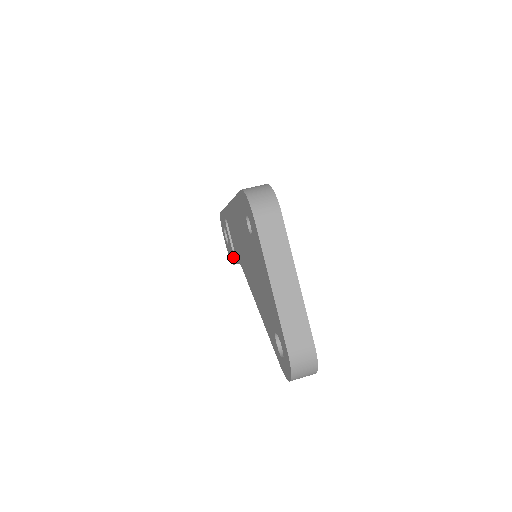
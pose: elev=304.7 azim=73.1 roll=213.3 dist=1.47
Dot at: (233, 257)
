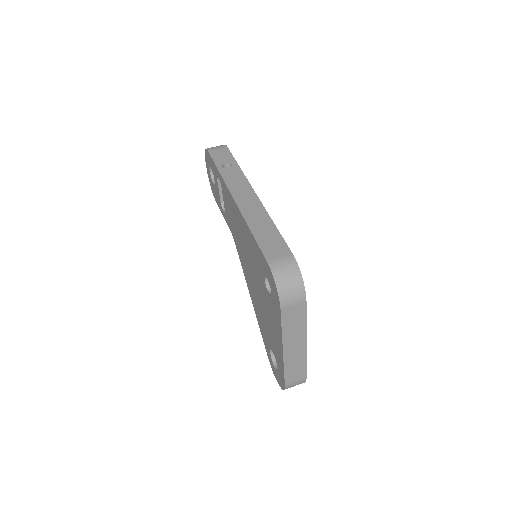
Dot at: (220, 205)
